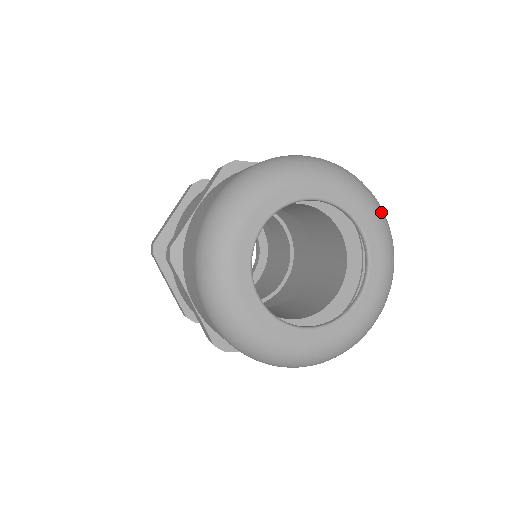
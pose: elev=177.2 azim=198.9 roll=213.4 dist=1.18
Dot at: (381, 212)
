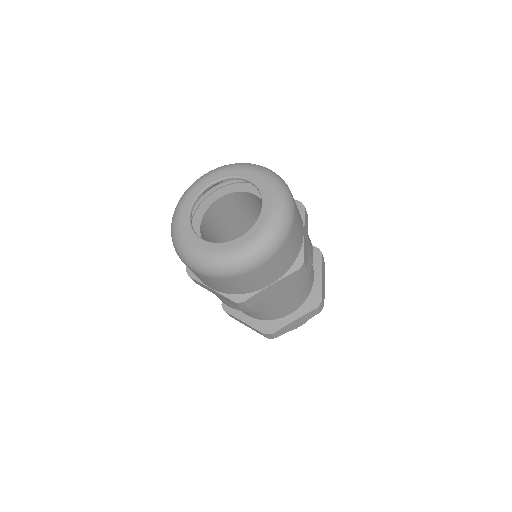
Dot at: (283, 199)
